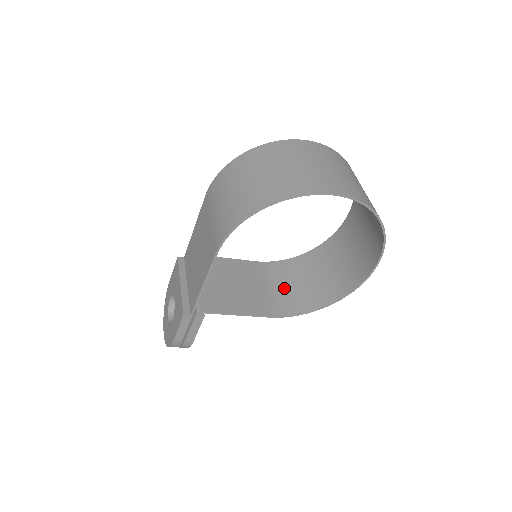
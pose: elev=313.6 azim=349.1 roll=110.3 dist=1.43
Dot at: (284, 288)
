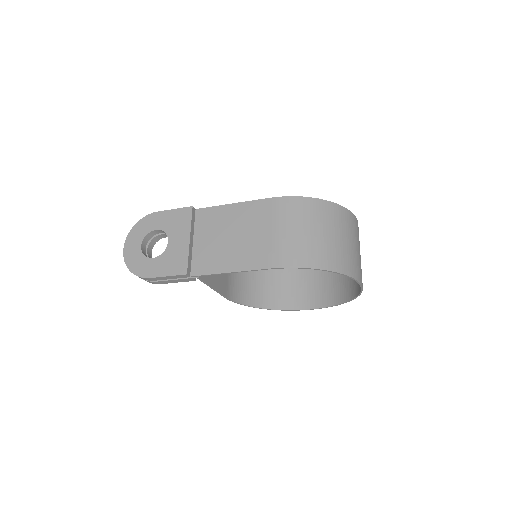
Dot at: (238, 274)
